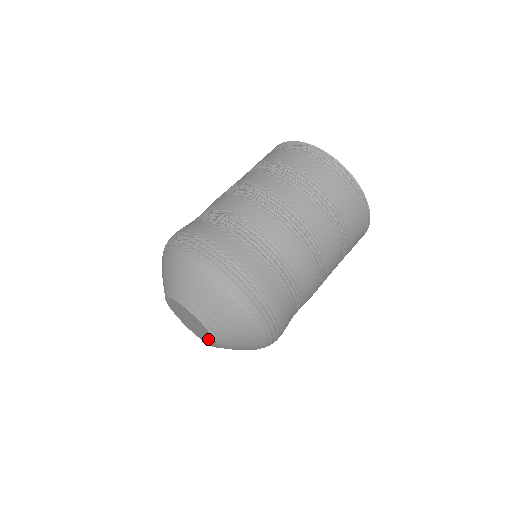
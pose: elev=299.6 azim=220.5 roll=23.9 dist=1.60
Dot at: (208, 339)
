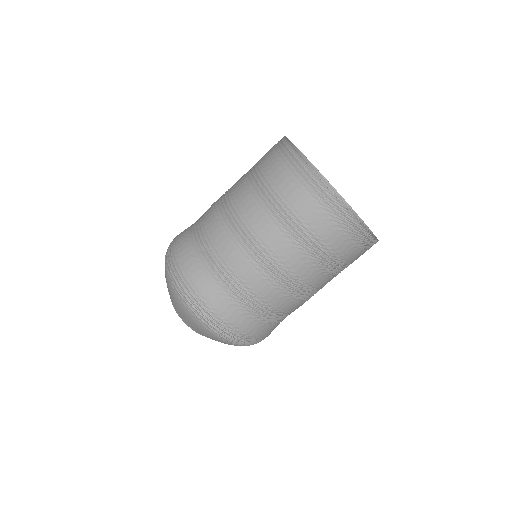
Dot at: occluded
